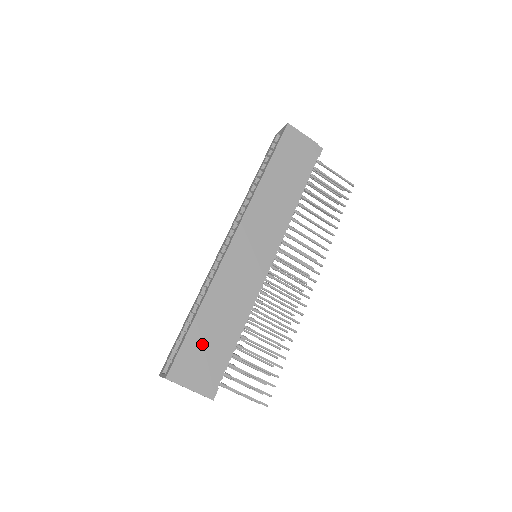
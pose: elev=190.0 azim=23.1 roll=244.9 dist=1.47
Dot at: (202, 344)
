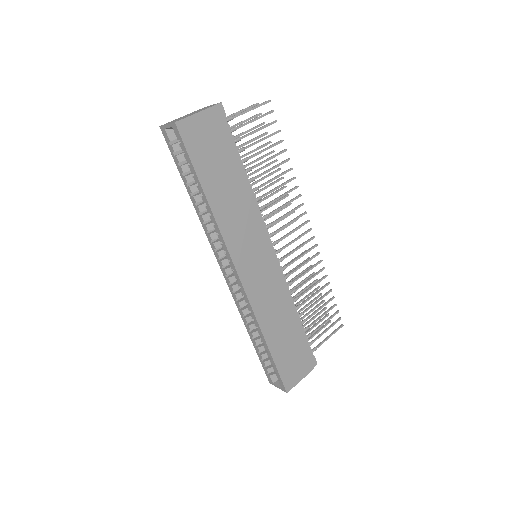
Dot at: (286, 354)
